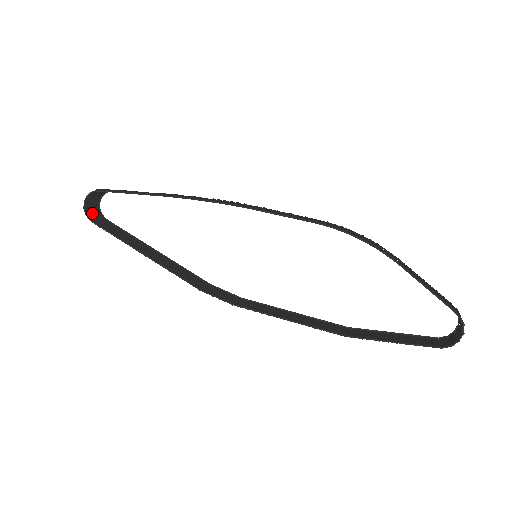
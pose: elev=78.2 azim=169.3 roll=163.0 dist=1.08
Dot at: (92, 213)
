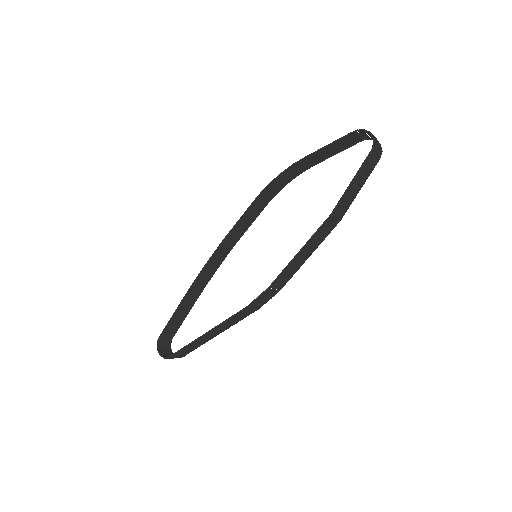
Dot at: occluded
